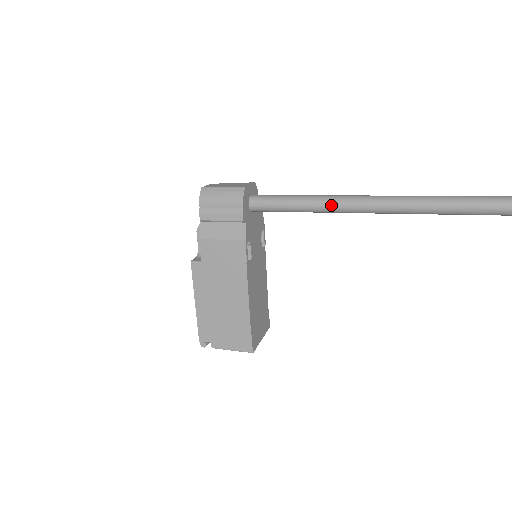
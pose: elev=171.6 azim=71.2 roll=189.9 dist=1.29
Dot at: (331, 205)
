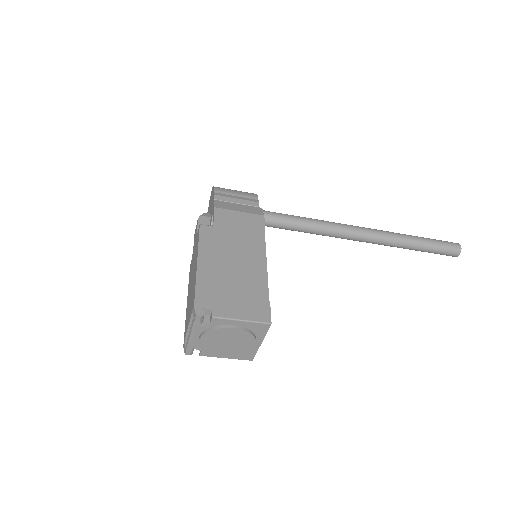
Dot at: (327, 223)
